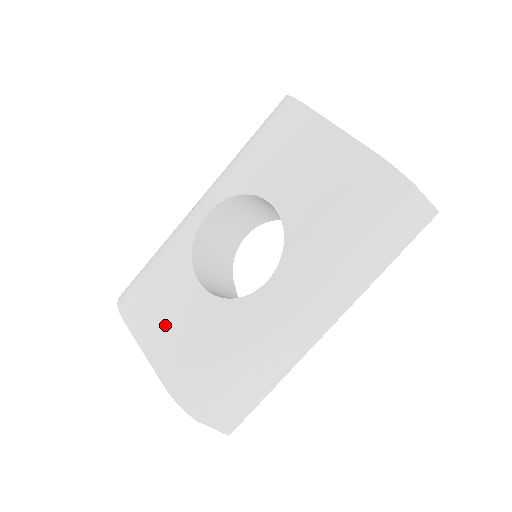
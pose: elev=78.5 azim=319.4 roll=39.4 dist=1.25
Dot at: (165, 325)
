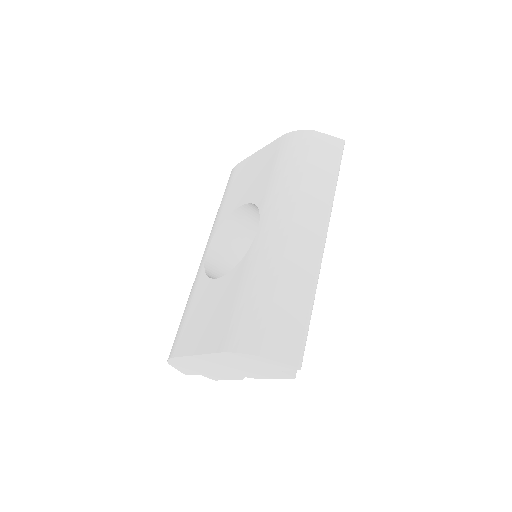
Dot at: (204, 323)
